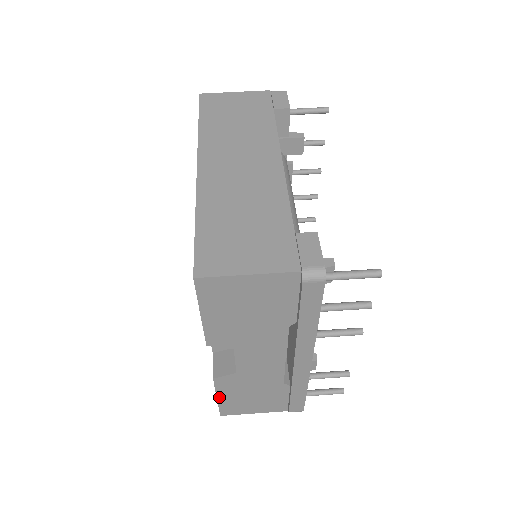
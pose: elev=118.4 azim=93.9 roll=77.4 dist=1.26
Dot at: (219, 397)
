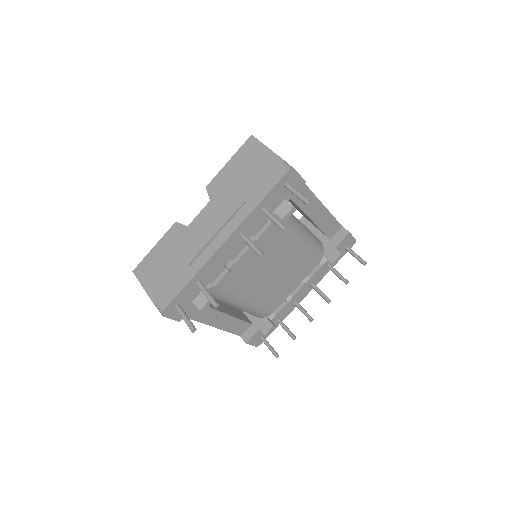
Dot at: (156, 246)
